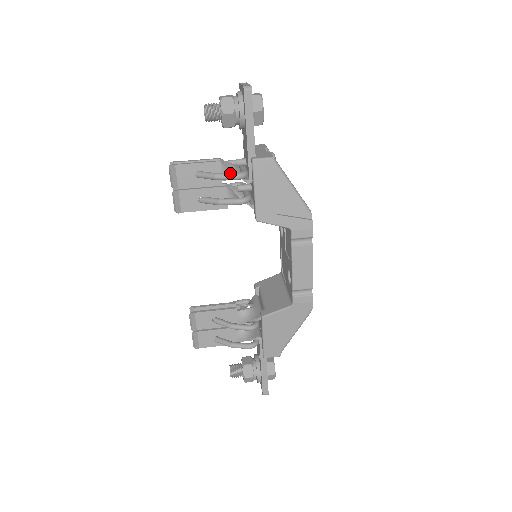
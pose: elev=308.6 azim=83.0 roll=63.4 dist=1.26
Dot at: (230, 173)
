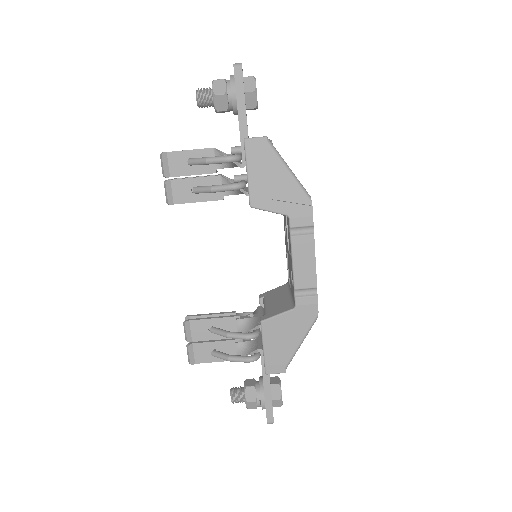
Dot at: (221, 156)
